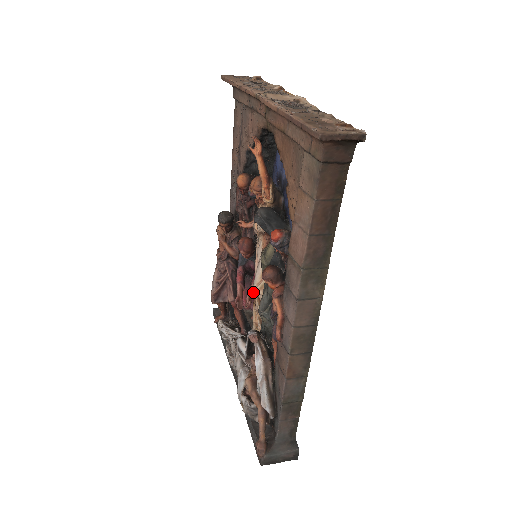
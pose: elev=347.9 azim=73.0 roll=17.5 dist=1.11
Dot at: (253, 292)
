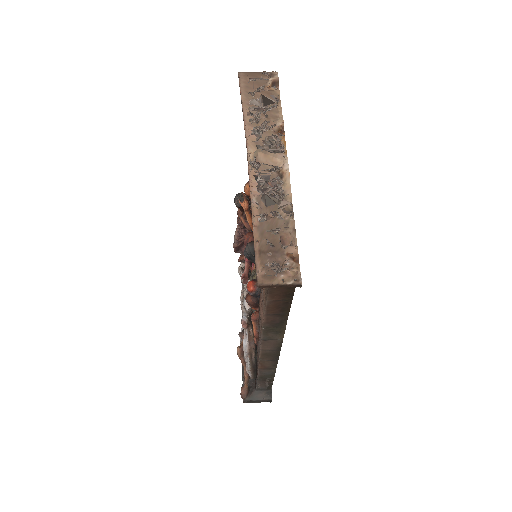
Dot at: occluded
